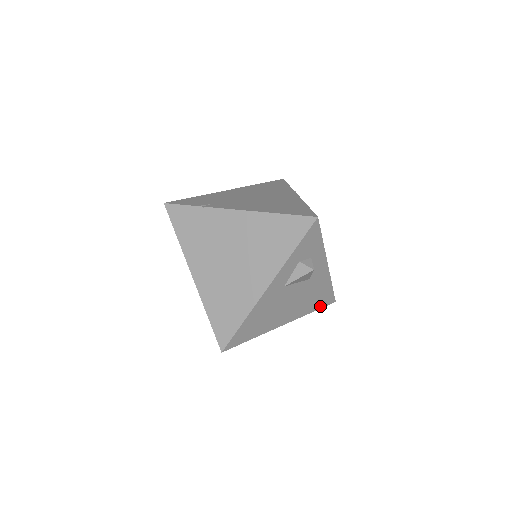
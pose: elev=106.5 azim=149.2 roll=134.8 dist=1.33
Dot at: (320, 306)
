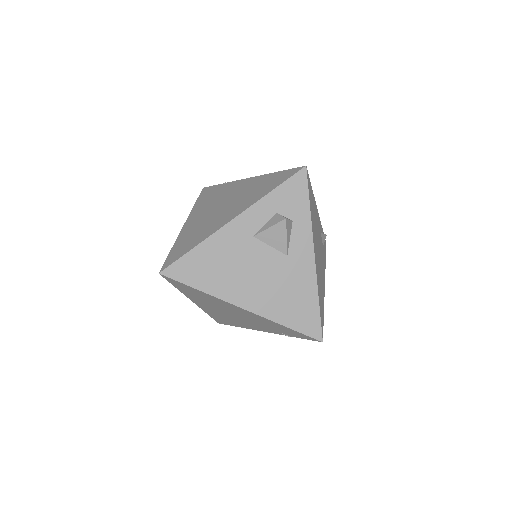
Dot at: (298, 327)
